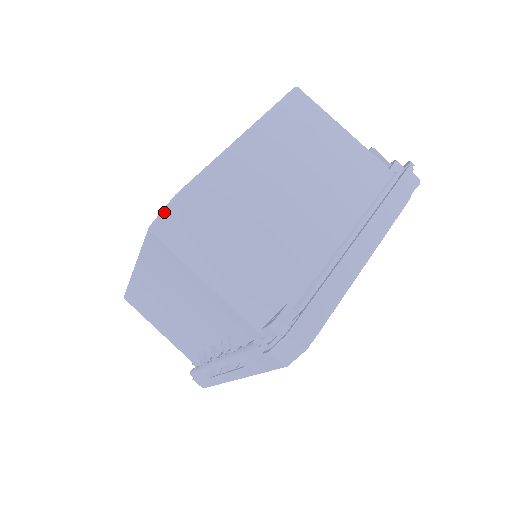
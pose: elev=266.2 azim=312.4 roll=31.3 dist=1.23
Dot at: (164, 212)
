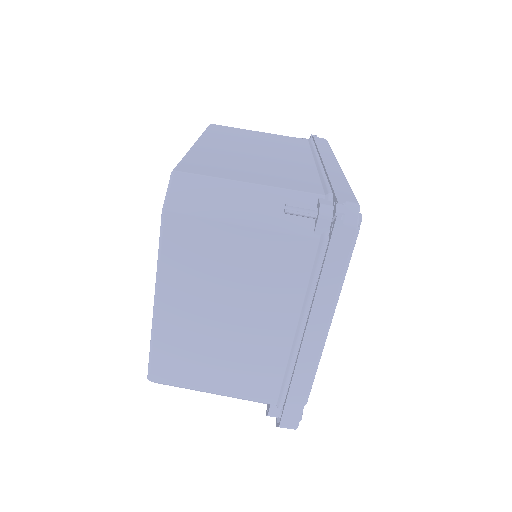
Dot at: occluded
